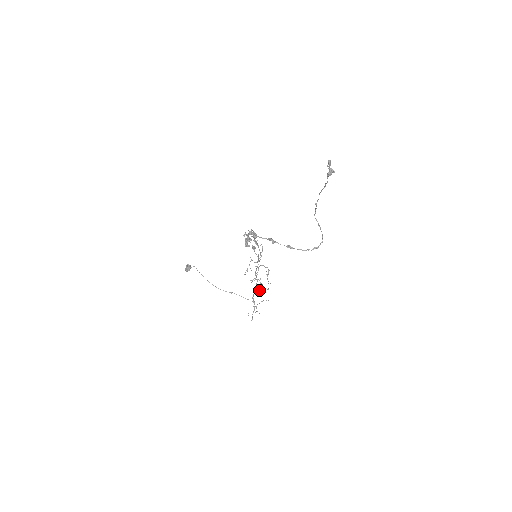
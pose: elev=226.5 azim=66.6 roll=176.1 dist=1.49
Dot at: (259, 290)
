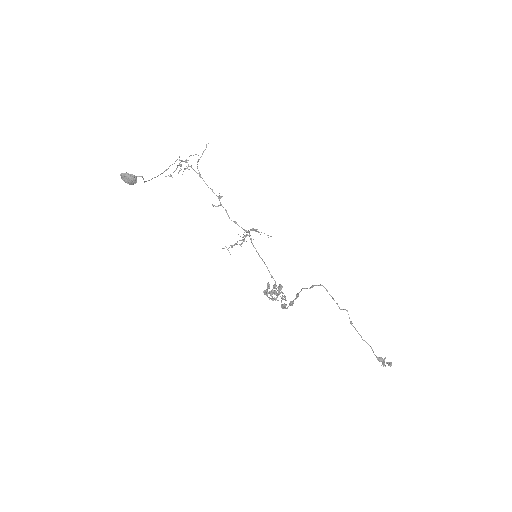
Dot at: occluded
